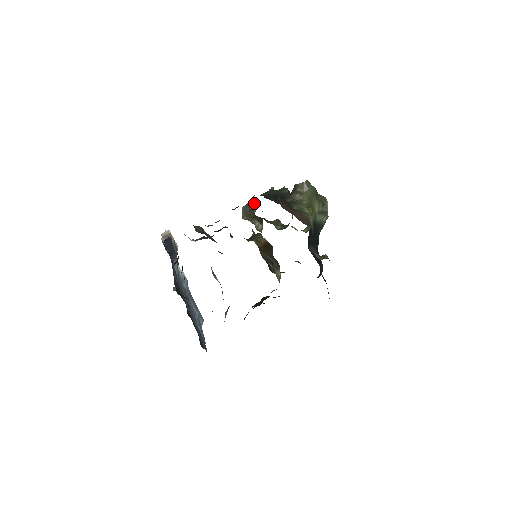
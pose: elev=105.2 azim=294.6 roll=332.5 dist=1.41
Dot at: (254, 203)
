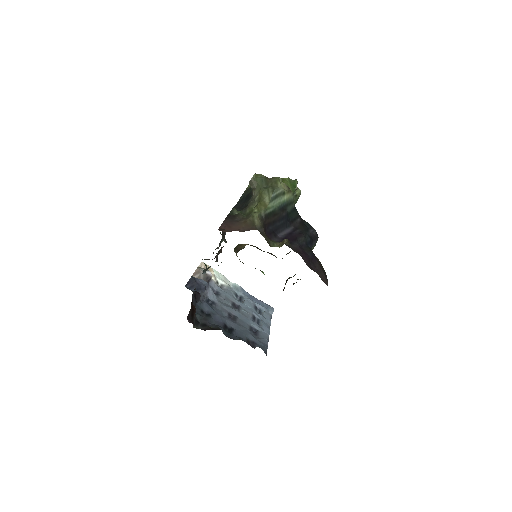
Dot at: occluded
